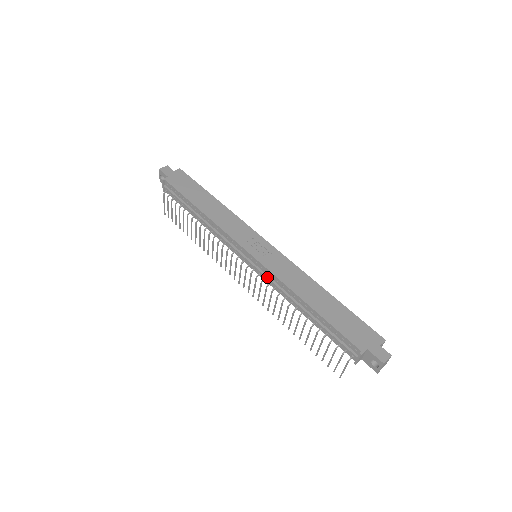
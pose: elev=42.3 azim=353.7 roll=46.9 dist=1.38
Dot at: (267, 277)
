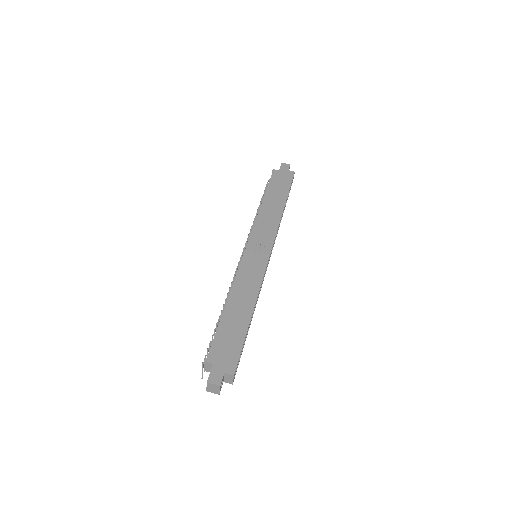
Dot at: (238, 270)
